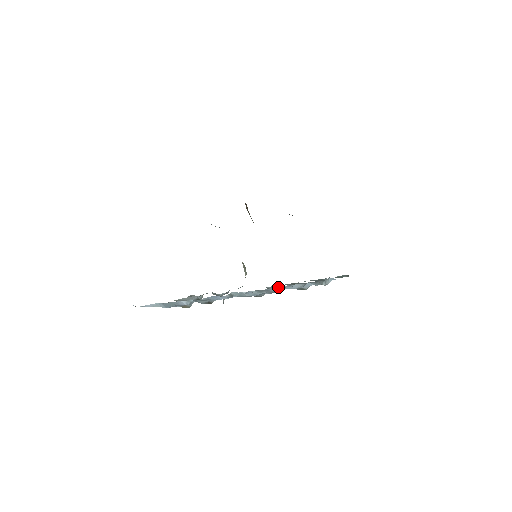
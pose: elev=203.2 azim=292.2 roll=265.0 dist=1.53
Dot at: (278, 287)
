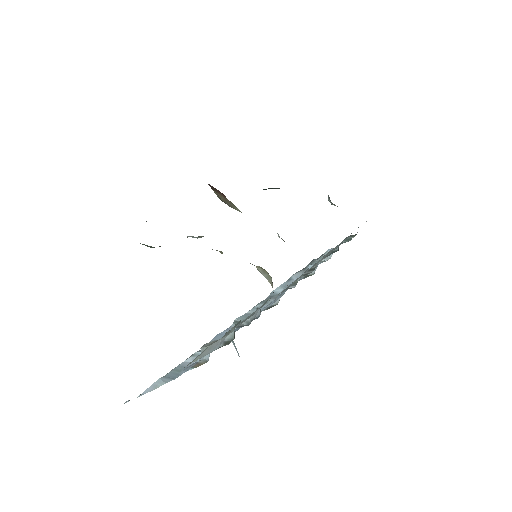
Dot at: (280, 287)
